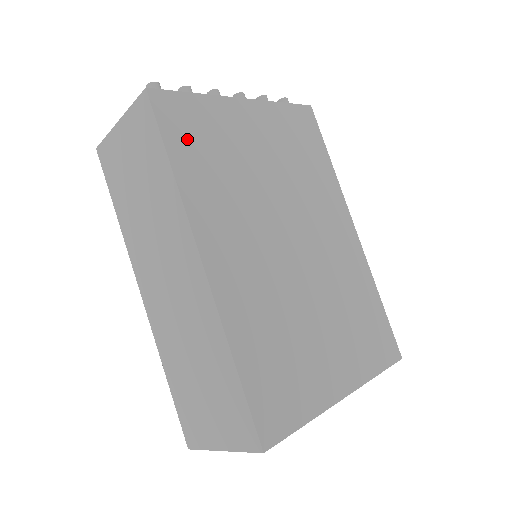
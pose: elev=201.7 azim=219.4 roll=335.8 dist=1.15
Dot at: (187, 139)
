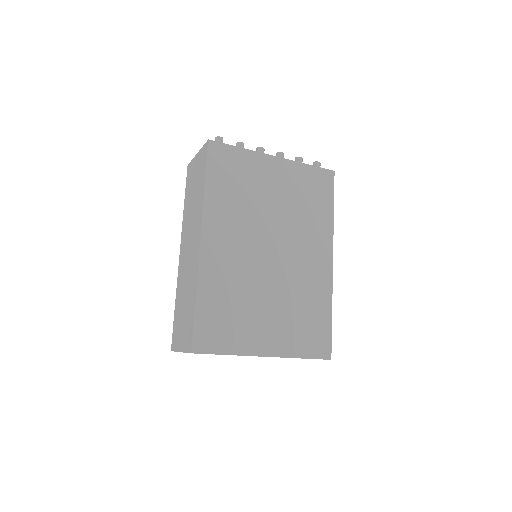
Dot at: (222, 172)
